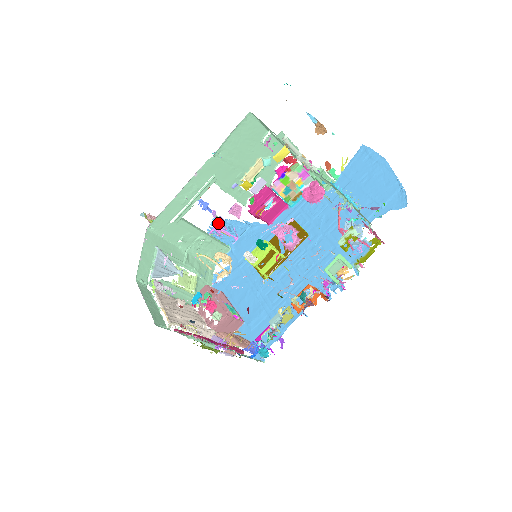
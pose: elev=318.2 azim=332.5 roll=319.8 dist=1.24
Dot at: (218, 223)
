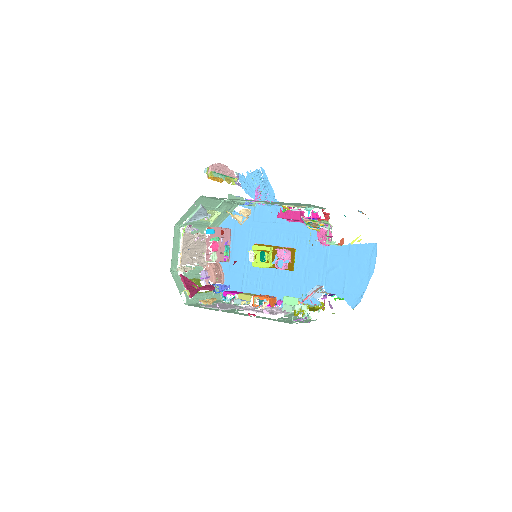
Dot at: (255, 199)
